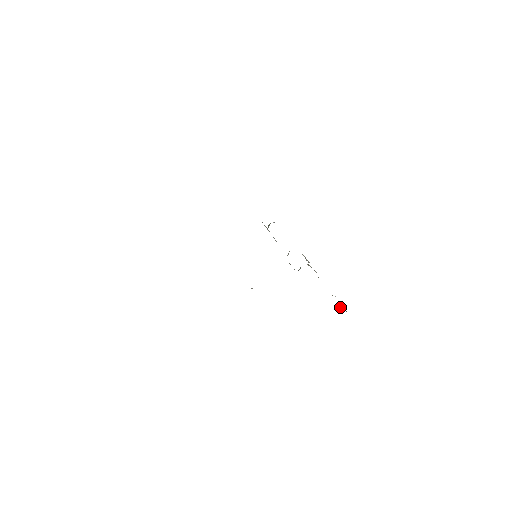
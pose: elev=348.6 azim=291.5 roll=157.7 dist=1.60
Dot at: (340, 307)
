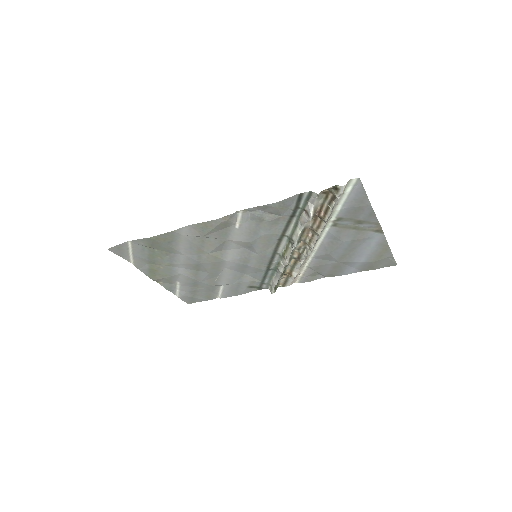
Dot at: (333, 191)
